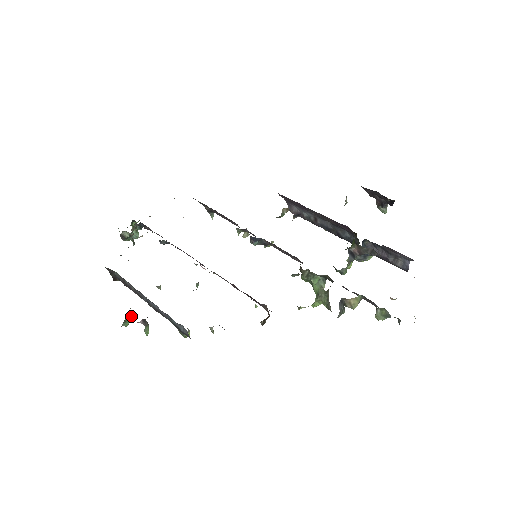
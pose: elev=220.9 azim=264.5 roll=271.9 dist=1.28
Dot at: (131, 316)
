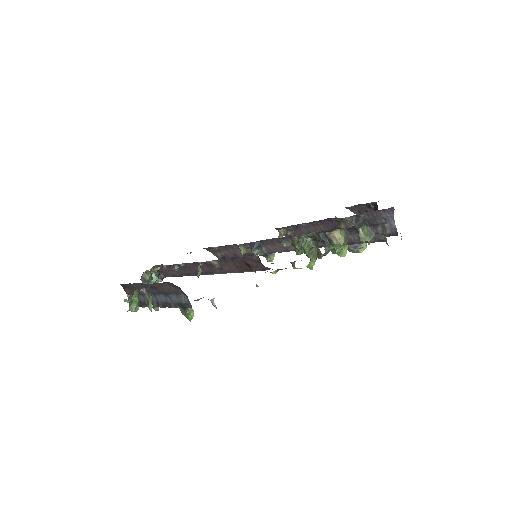
Dot at: (138, 300)
